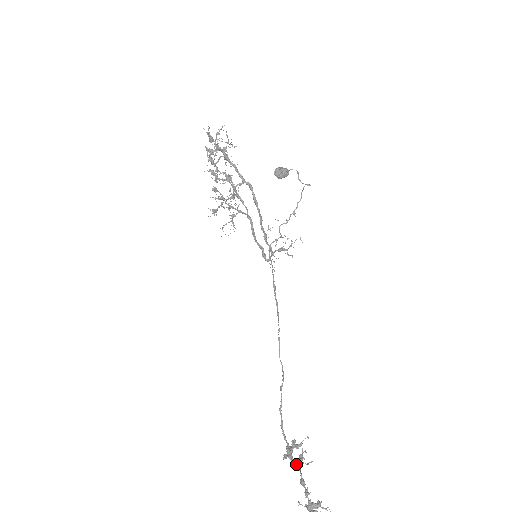
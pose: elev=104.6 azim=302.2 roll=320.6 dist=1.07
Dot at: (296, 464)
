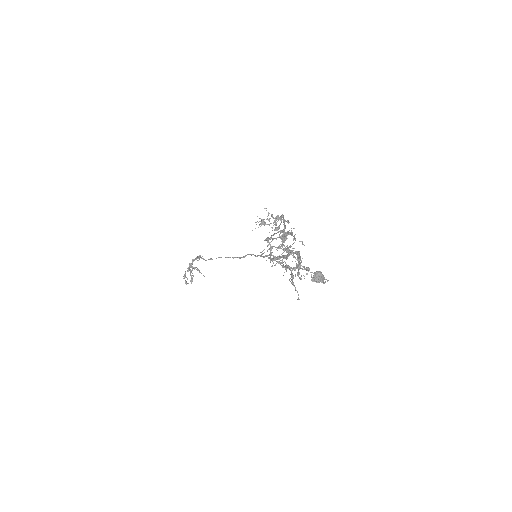
Dot at: occluded
